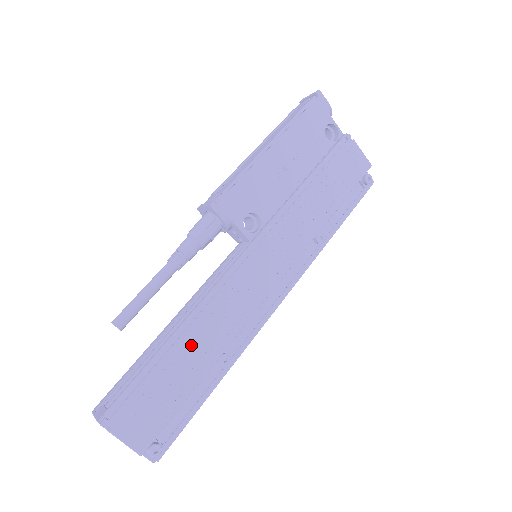
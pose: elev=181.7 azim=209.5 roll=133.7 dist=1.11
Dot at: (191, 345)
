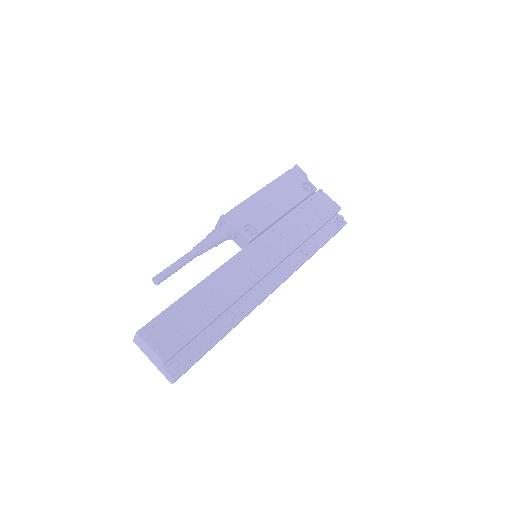
Dot at: (205, 296)
